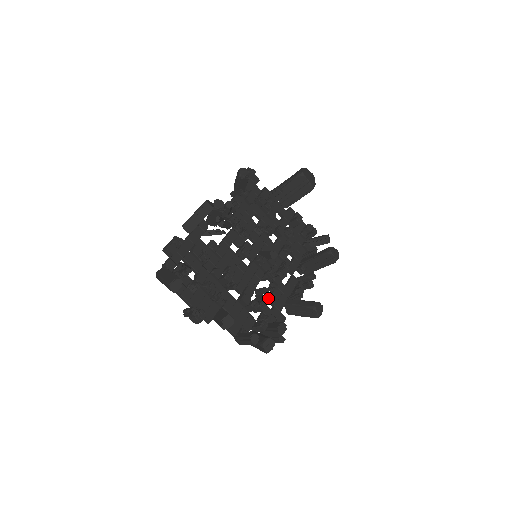
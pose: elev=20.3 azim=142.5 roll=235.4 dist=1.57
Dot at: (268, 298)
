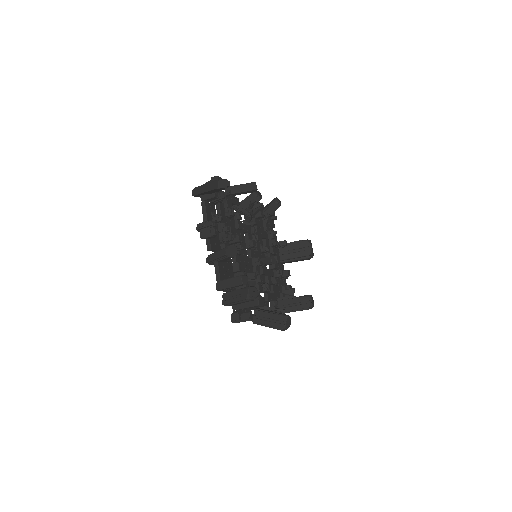
Dot at: (255, 282)
